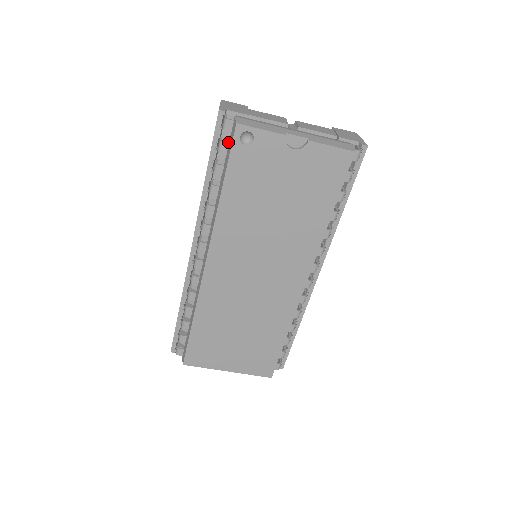
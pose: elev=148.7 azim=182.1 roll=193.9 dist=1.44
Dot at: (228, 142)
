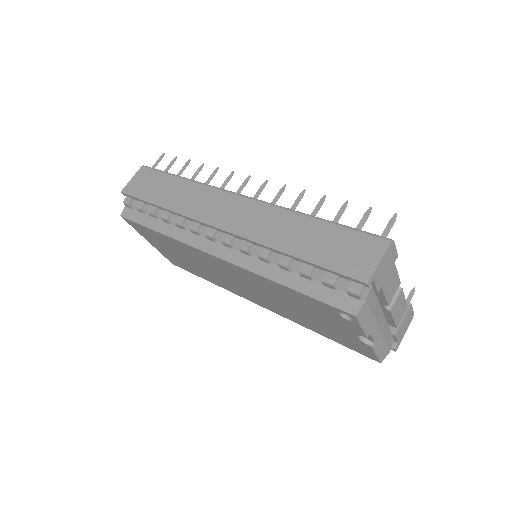
Dot at: occluded
